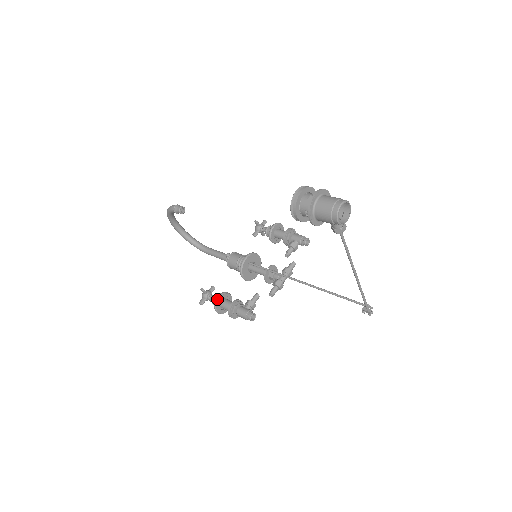
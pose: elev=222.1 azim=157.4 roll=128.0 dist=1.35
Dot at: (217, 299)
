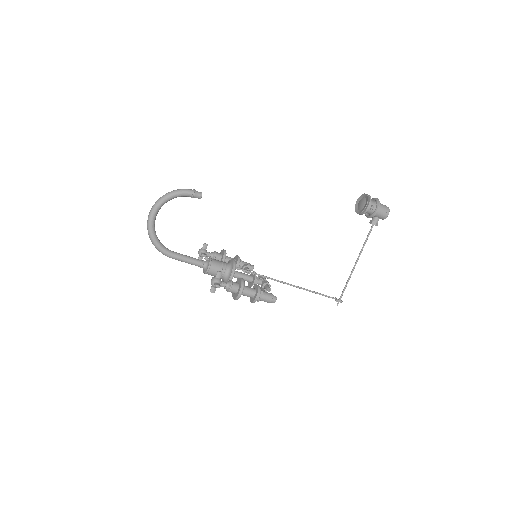
Dot at: occluded
